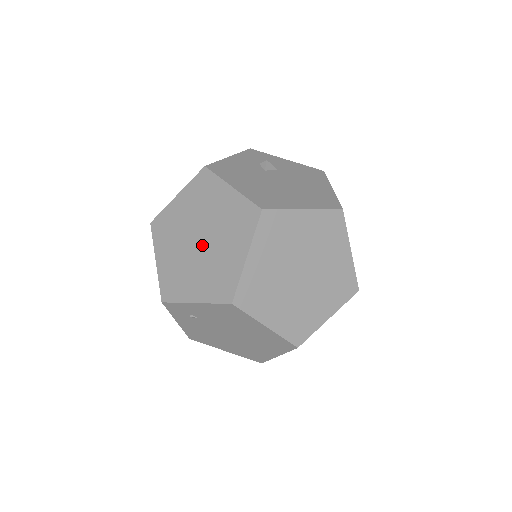
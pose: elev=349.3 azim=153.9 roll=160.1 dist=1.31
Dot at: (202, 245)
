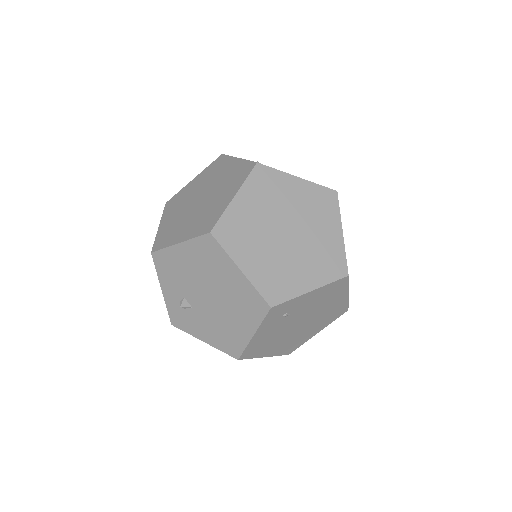
Dot at: (293, 236)
